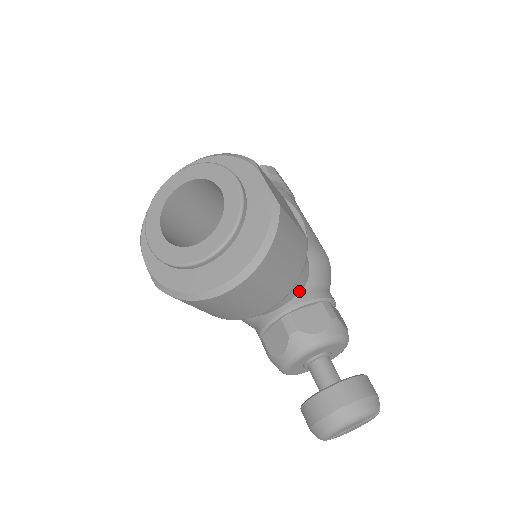
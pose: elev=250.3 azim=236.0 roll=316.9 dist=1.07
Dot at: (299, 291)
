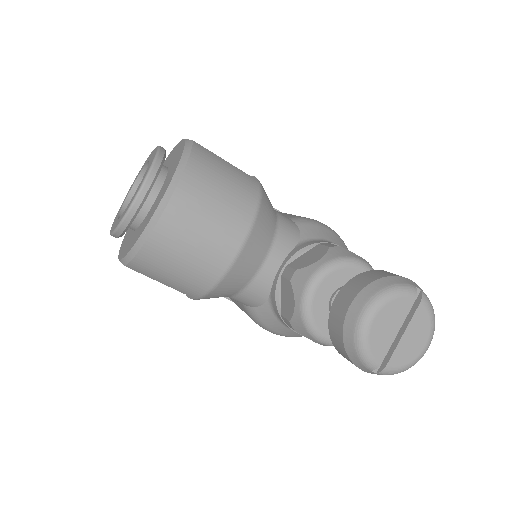
Dot at: (292, 247)
